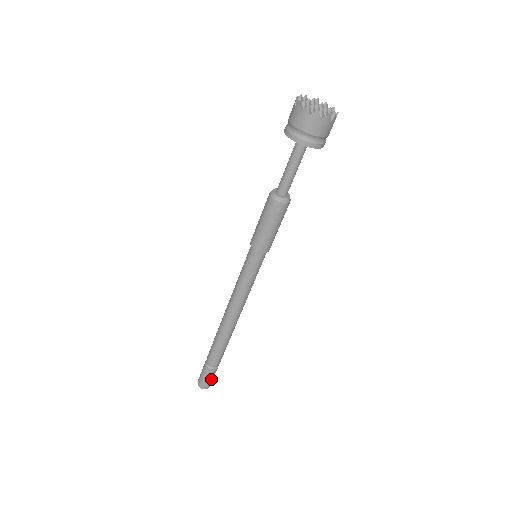
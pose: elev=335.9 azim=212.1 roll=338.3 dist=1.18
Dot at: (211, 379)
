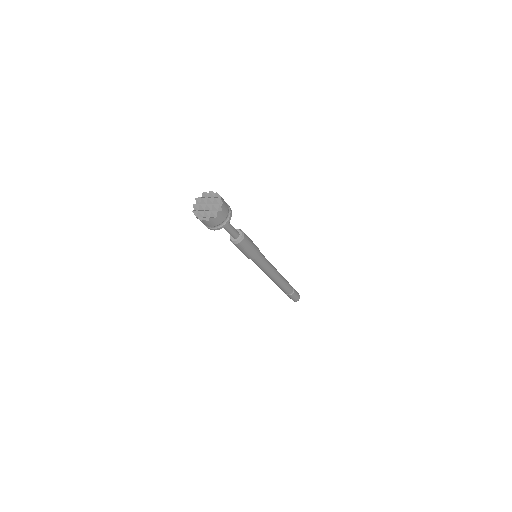
Dot at: (297, 296)
